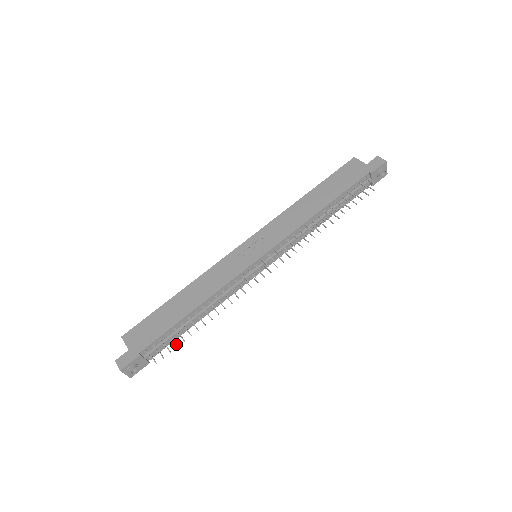
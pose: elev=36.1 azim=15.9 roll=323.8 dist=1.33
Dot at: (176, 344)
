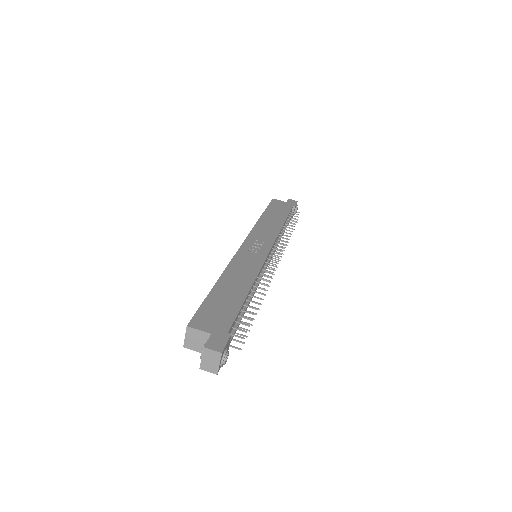
Dot at: occluded
